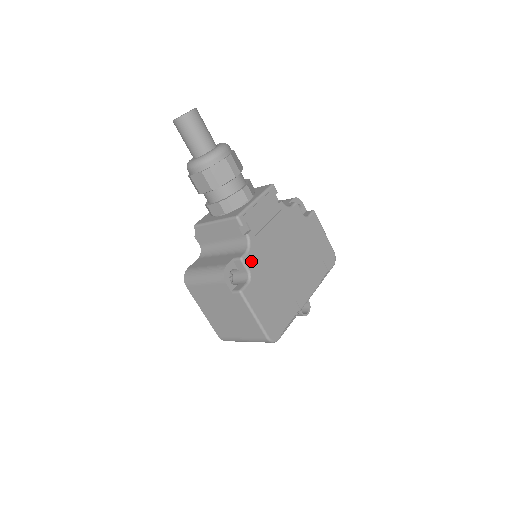
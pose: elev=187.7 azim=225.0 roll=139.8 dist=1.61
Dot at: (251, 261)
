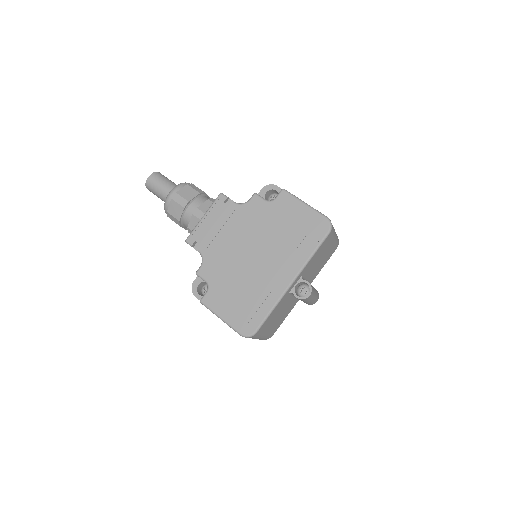
Dot at: (206, 272)
